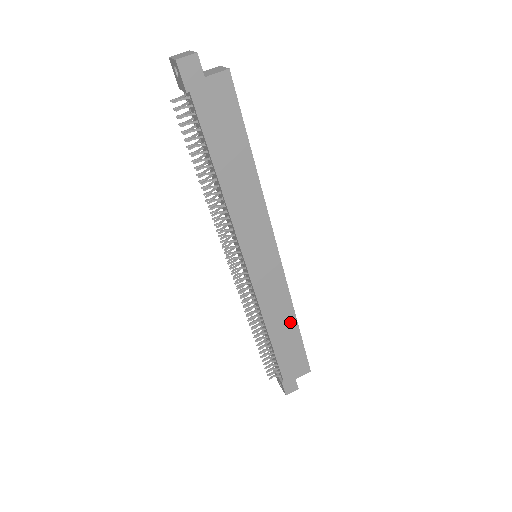
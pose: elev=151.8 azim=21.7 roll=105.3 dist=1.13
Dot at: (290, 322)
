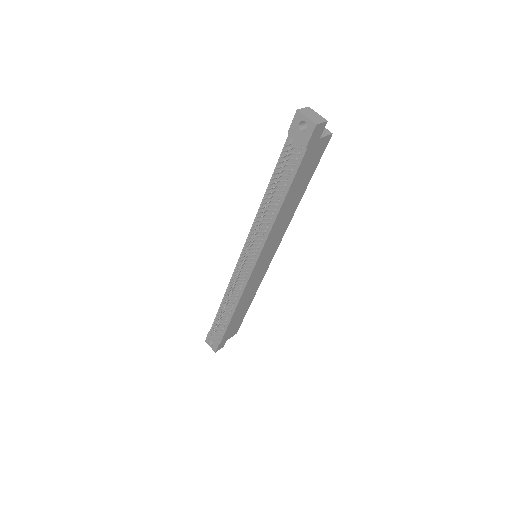
Dot at: (249, 302)
